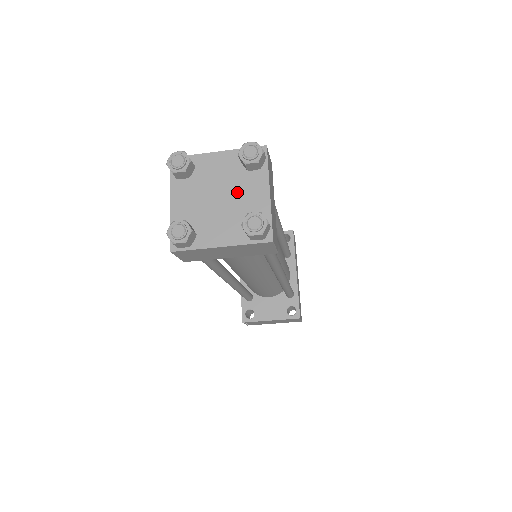
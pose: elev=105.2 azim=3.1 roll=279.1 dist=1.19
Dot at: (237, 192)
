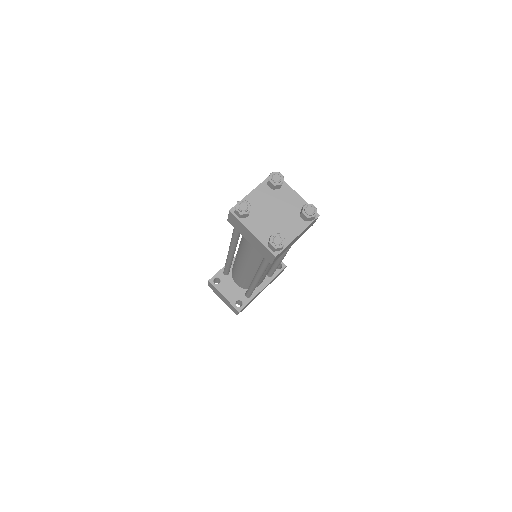
Dot at: (285, 219)
